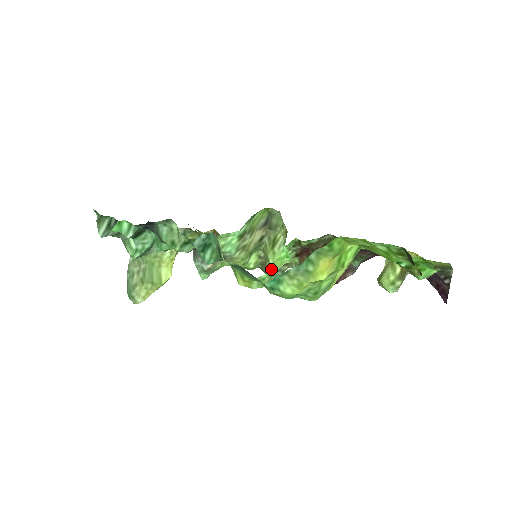
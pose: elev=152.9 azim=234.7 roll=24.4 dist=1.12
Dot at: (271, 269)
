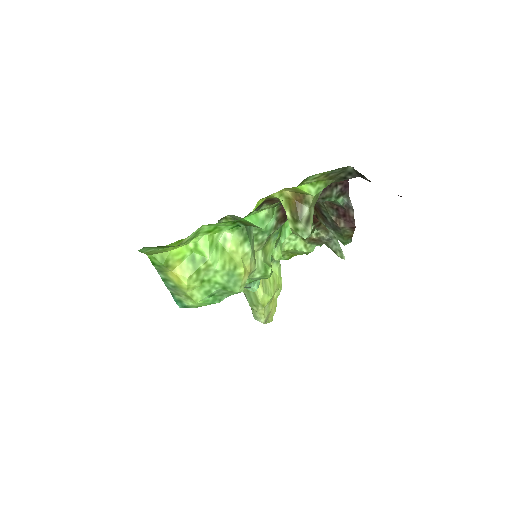
Dot at: occluded
